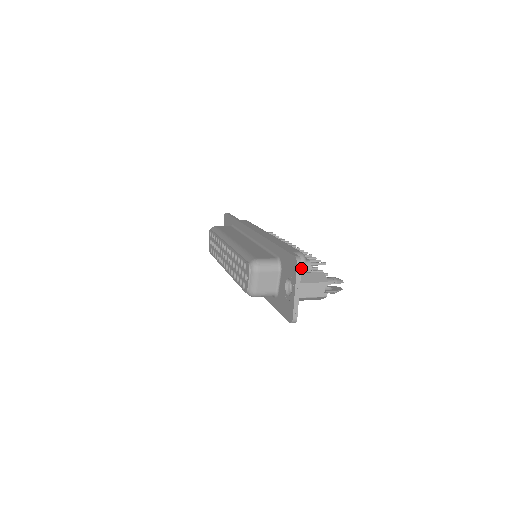
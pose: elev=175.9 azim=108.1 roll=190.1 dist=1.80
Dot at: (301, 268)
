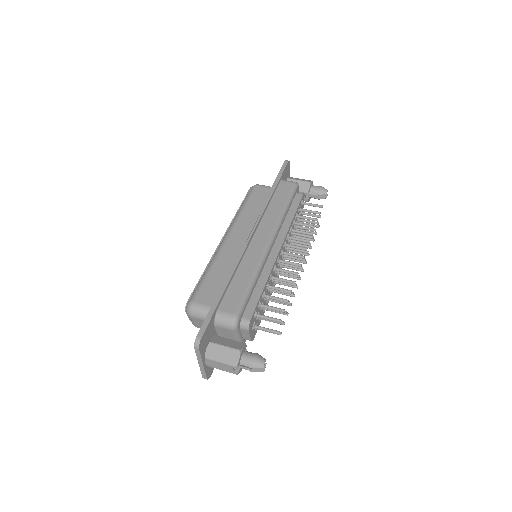
Dot at: (230, 331)
